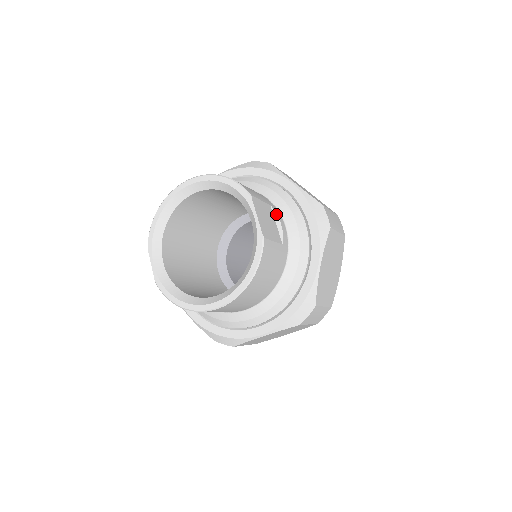
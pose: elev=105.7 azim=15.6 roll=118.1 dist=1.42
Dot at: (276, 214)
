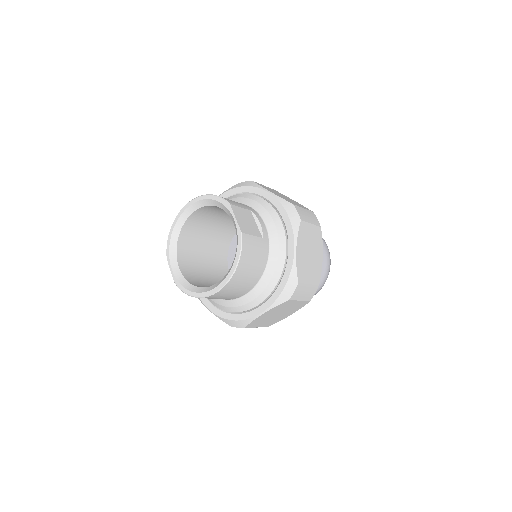
Dot at: (256, 216)
